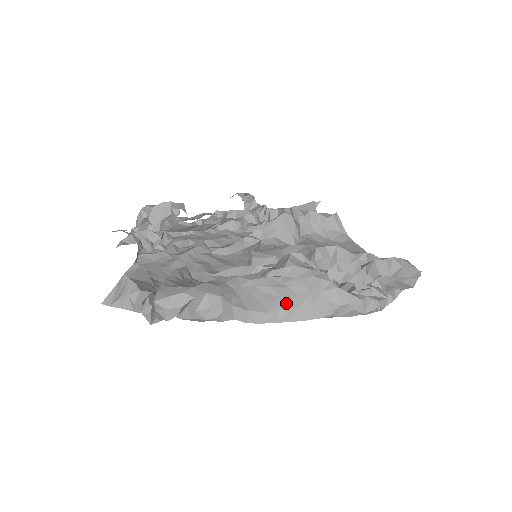
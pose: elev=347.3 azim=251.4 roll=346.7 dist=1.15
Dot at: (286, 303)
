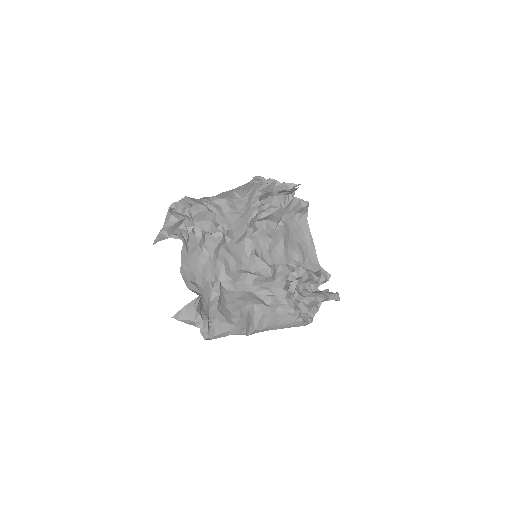
Dot at: (274, 323)
